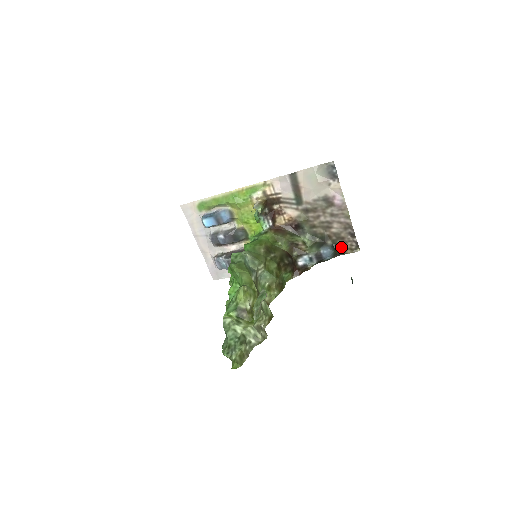
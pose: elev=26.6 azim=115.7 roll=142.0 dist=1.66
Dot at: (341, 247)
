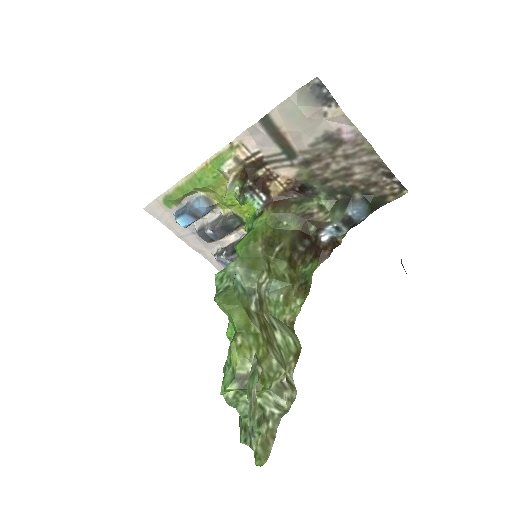
Dot at: (377, 196)
